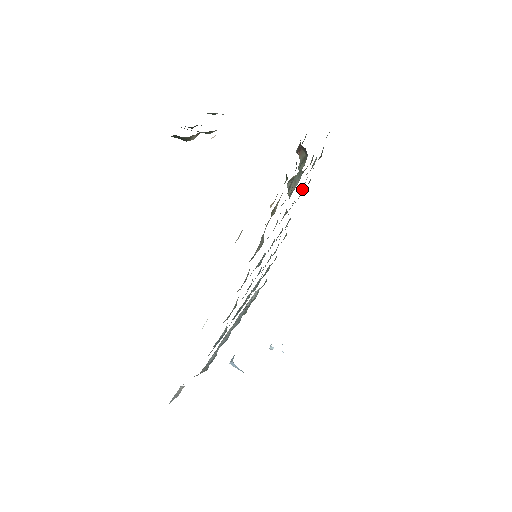
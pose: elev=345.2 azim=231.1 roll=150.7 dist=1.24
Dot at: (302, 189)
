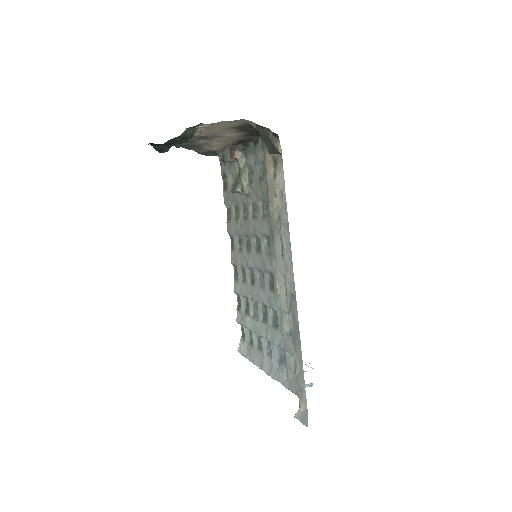
Dot at: (232, 209)
